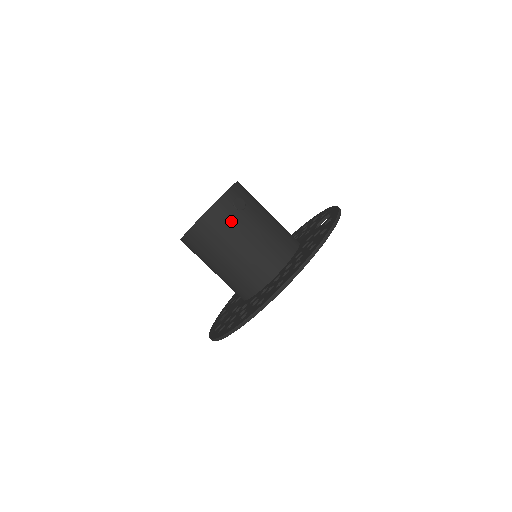
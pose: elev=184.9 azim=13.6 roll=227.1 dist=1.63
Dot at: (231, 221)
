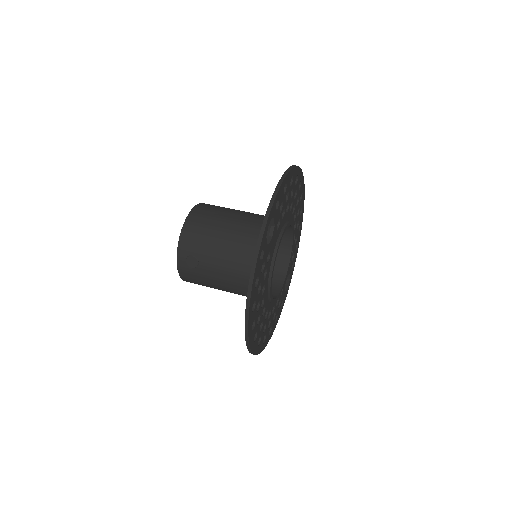
Dot at: (199, 277)
